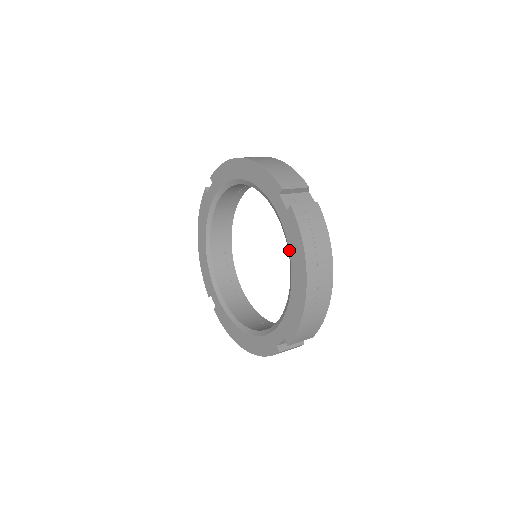
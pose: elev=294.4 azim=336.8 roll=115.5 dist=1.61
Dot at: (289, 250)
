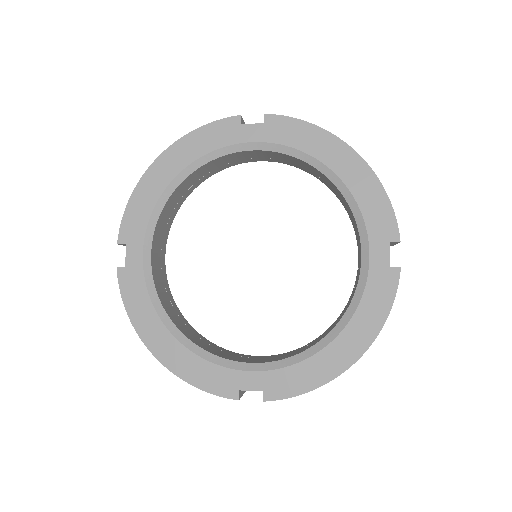
Dot at: (358, 308)
